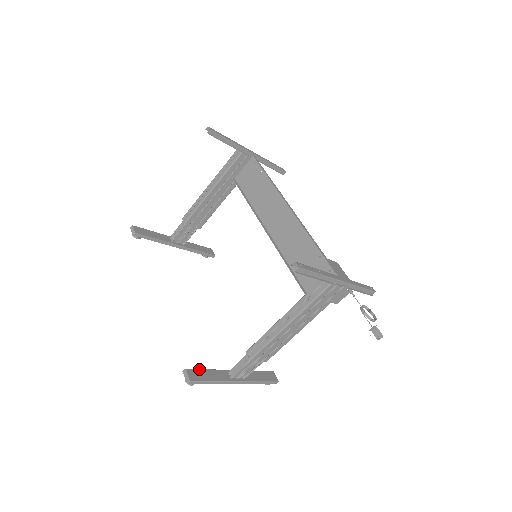
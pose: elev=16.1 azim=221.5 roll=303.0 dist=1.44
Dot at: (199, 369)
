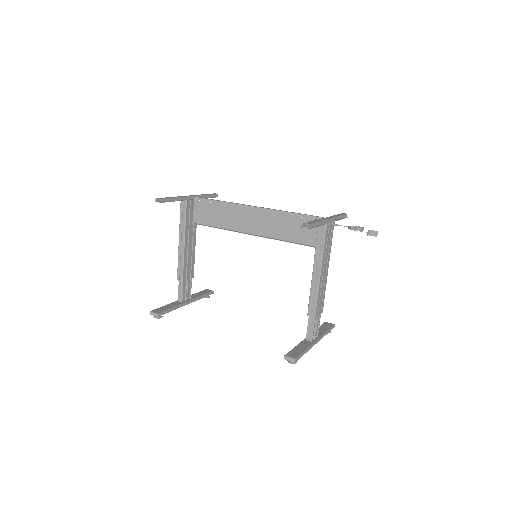
Dot at: (291, 350)
